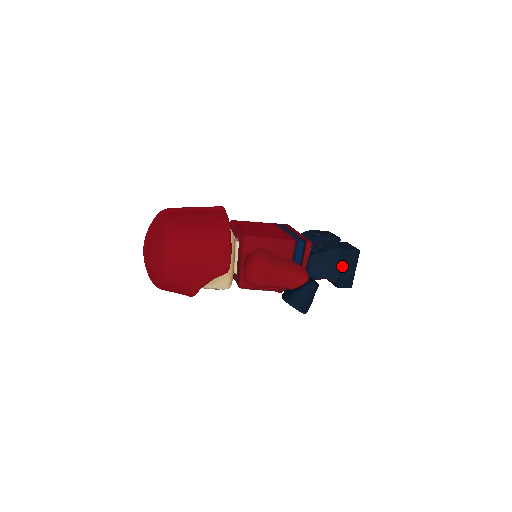
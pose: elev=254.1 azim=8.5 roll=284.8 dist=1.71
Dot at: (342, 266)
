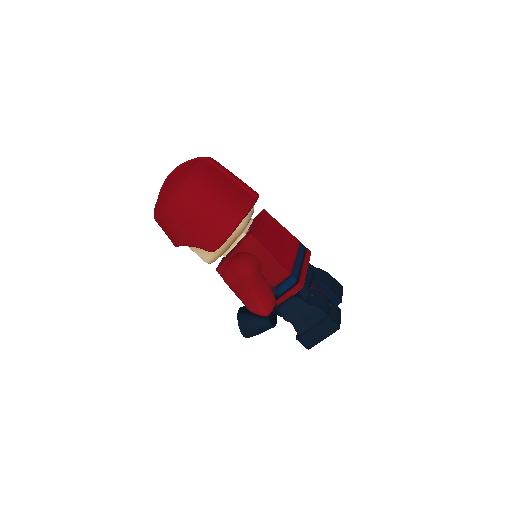
Dot at: (314, 327)
